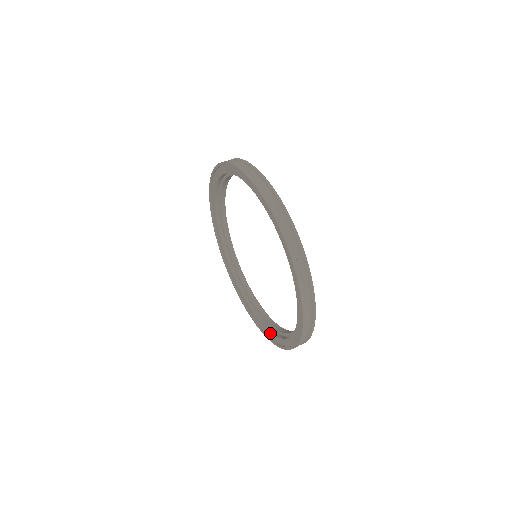
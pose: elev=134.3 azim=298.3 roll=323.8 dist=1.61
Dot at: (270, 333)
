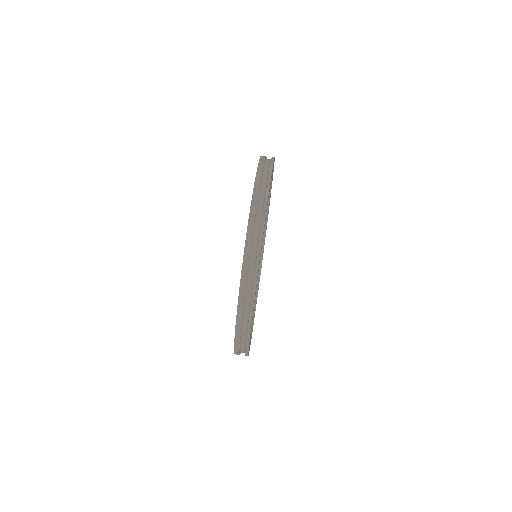
Dot at: occluded
